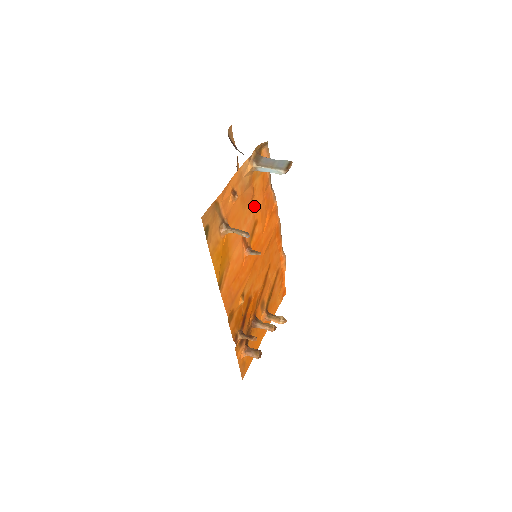
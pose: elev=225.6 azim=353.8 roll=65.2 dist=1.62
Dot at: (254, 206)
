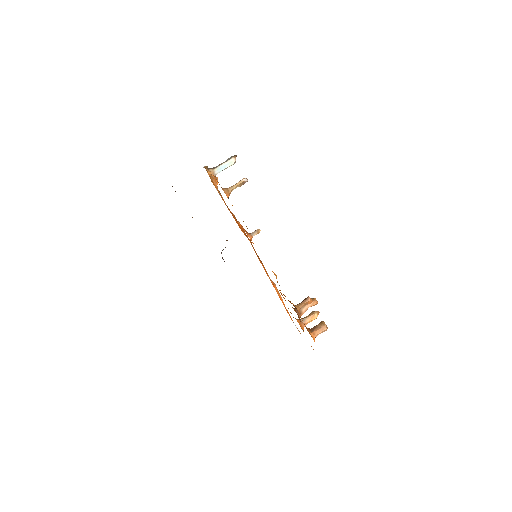
Dot at: occluded
